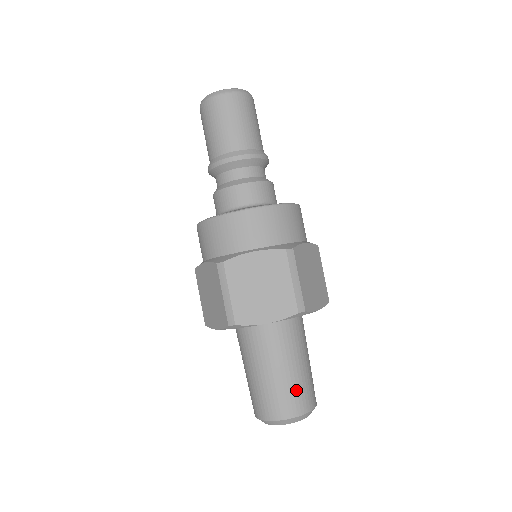
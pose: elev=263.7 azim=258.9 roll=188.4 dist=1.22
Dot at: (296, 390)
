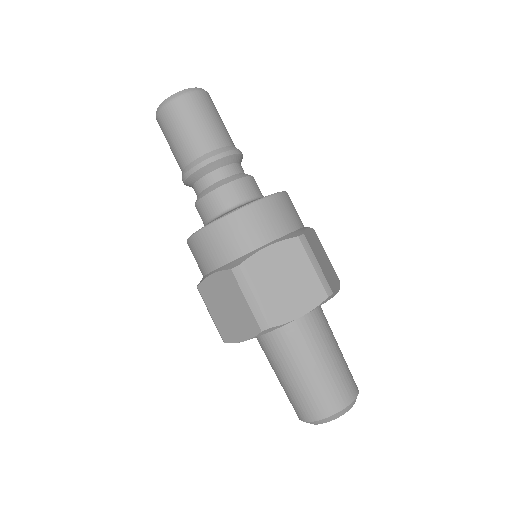
Dot at: (340, 378)
